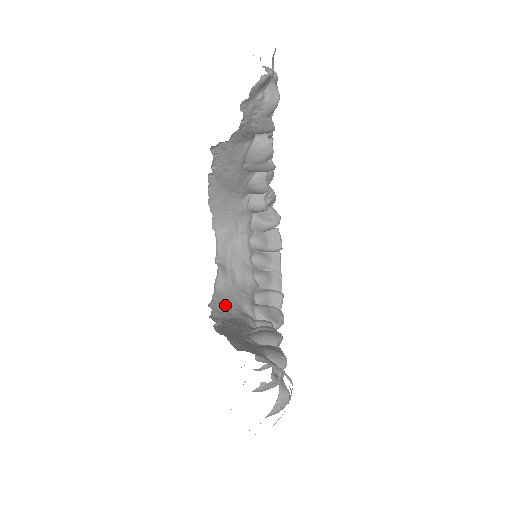
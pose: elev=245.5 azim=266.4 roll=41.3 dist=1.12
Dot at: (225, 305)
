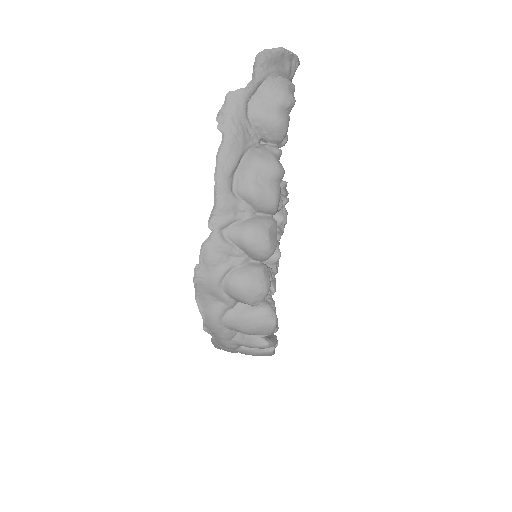
Dot at: occluded
